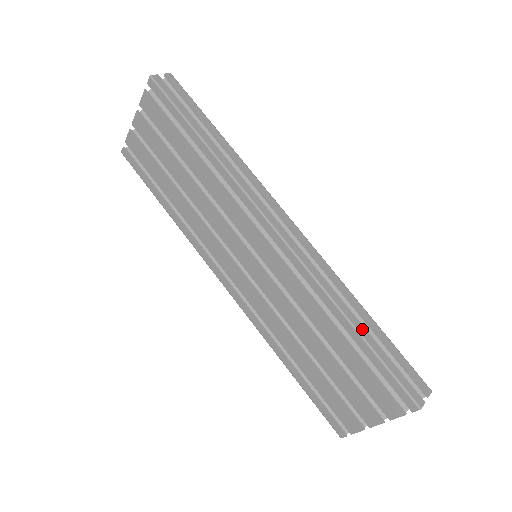
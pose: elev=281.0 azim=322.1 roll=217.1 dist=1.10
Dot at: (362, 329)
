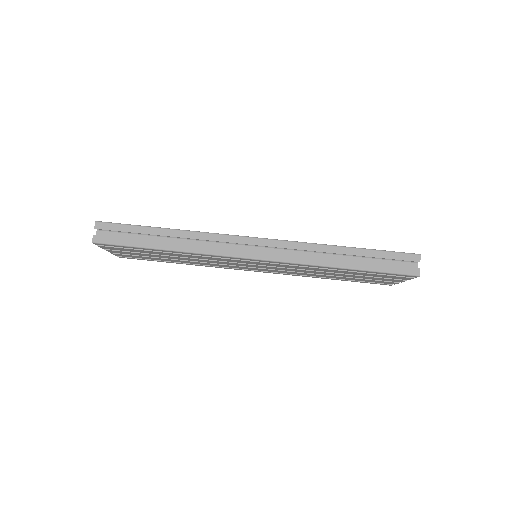
Dot at: (352, 264)
